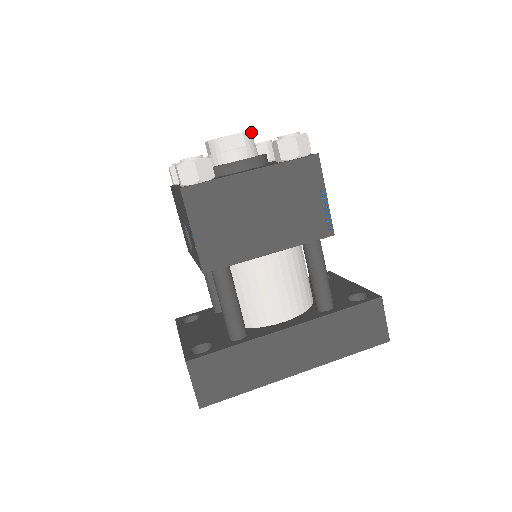
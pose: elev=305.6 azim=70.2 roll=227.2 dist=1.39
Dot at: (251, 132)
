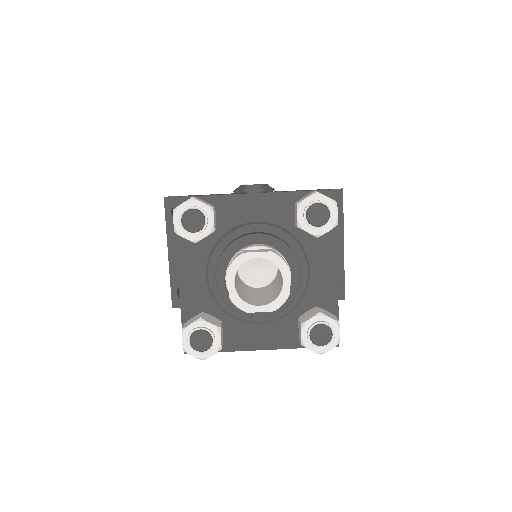
Dot at: occluded
